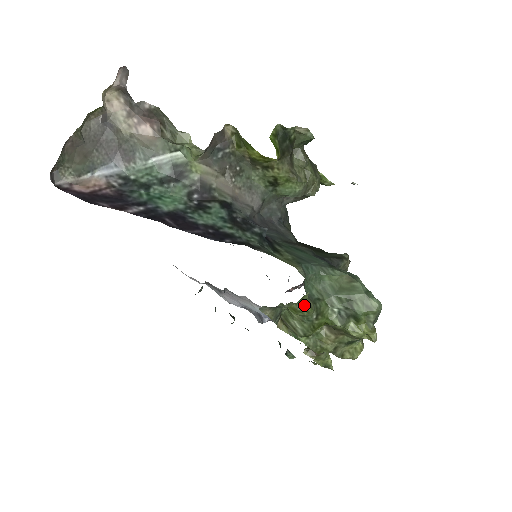
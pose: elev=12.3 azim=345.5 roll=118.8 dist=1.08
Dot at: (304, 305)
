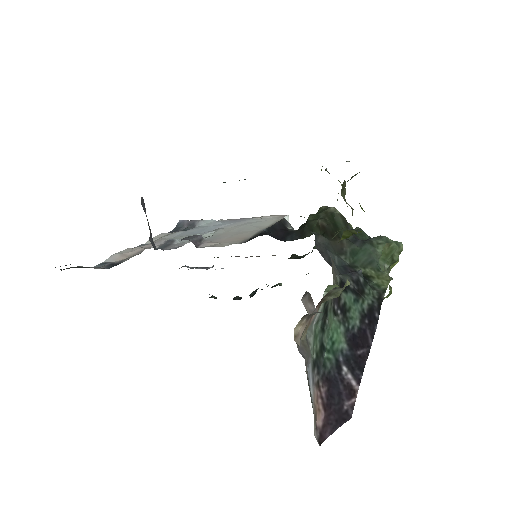
Dot at: (390, 291)
